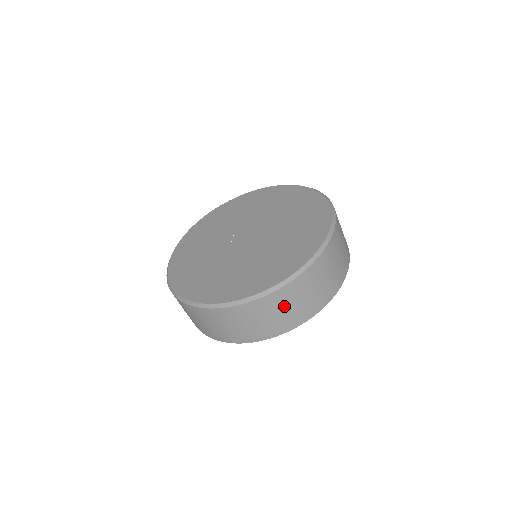
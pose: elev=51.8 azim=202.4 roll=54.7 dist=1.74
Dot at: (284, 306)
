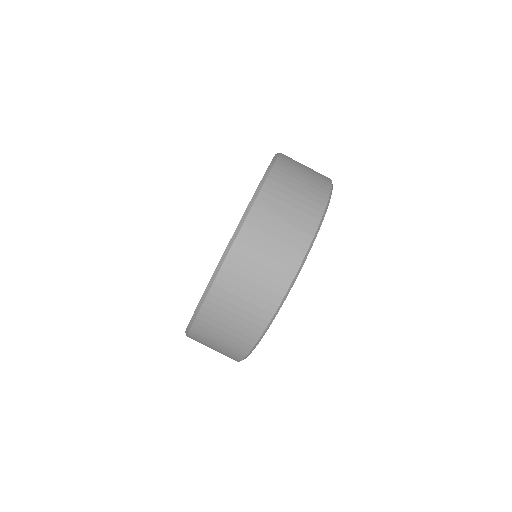
Dot at: (298, 172)
